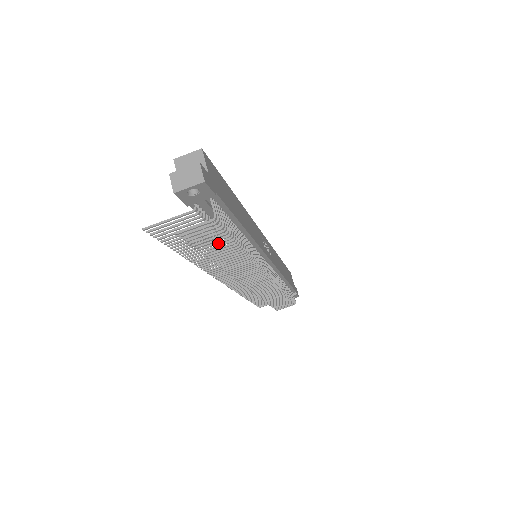
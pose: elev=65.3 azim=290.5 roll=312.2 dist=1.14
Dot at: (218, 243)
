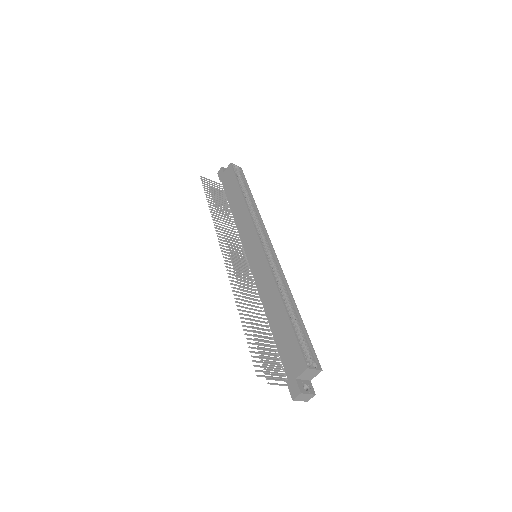
Dot at: occluded
